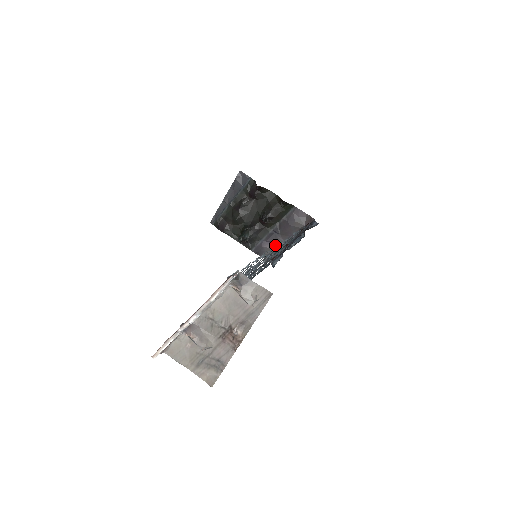
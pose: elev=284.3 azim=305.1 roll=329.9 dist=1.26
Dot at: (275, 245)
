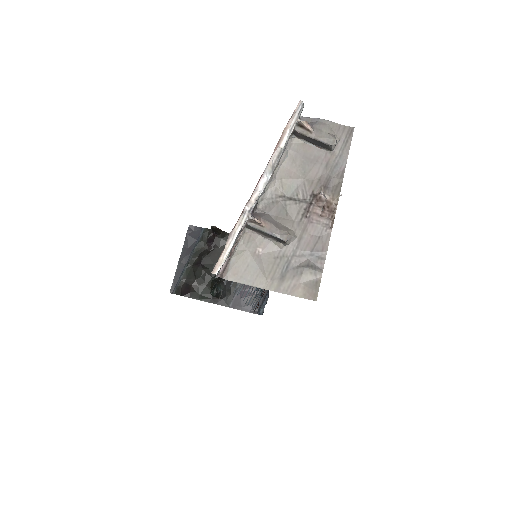
Dot at: occluded
